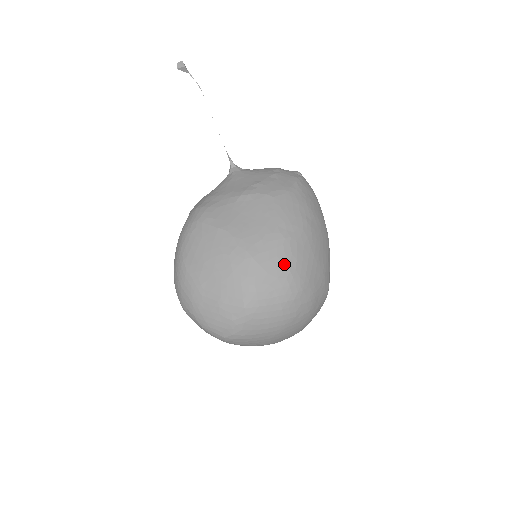
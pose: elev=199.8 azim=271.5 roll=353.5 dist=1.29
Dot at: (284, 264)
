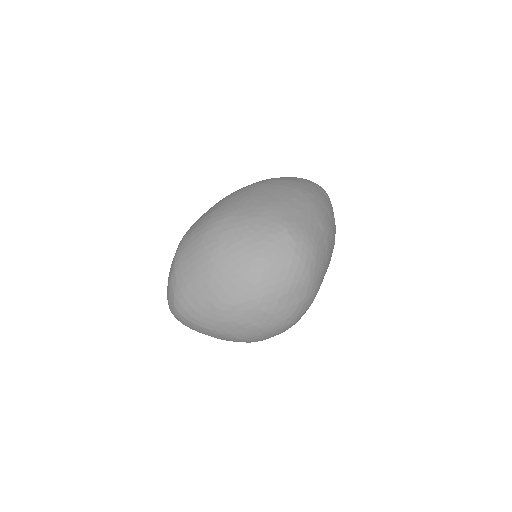
Dot at: (213, 209)
